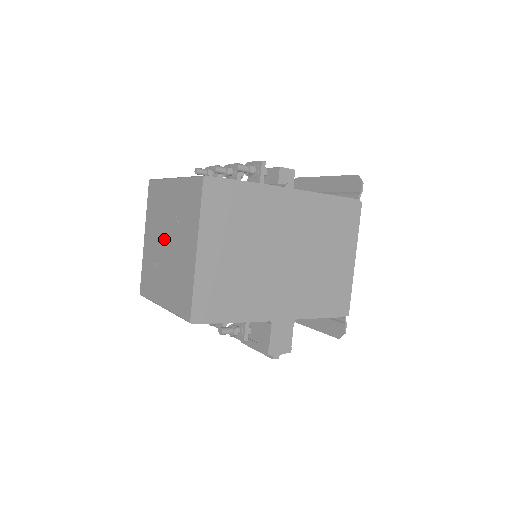
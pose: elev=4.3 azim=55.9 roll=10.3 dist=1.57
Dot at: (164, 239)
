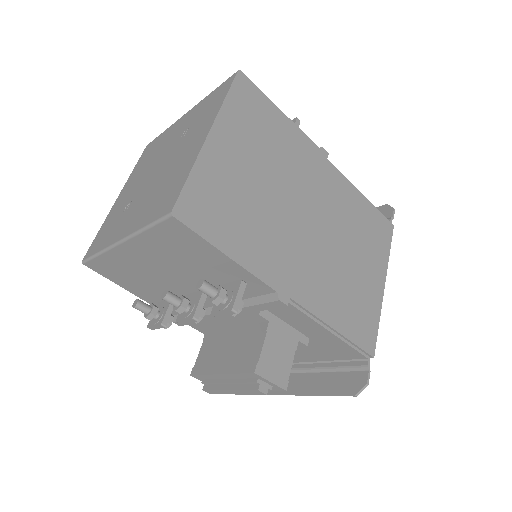
Dot at: (152, 170)
